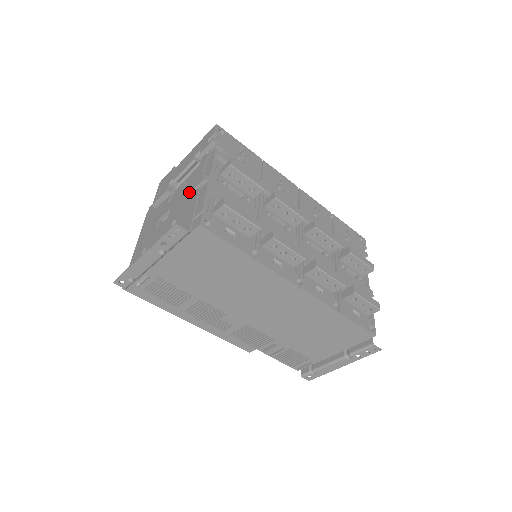
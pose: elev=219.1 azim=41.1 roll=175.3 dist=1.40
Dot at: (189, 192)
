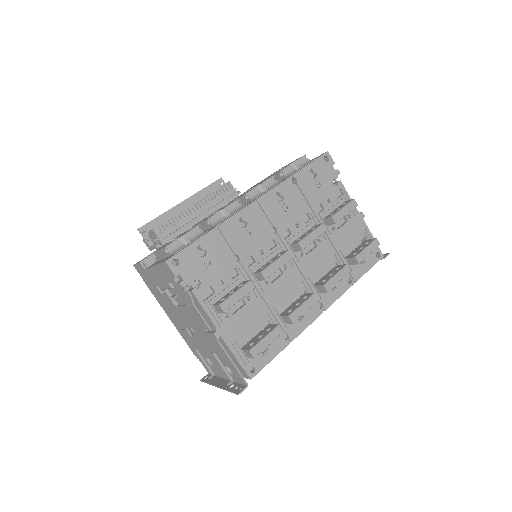
Dot at: (206, 334)
